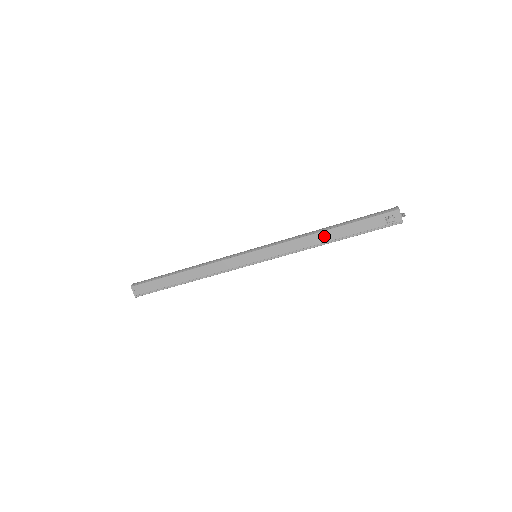
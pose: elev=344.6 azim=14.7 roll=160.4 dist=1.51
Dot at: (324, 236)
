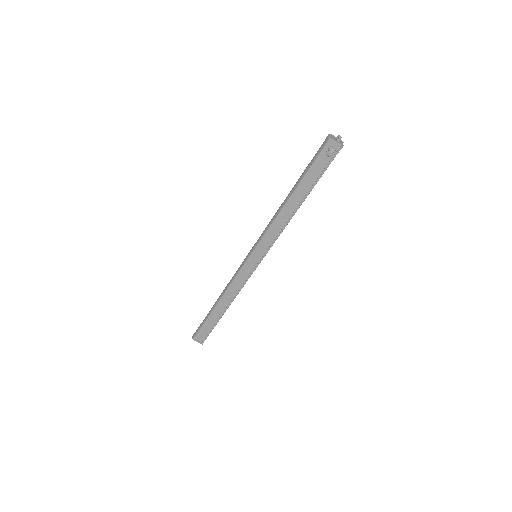
Dot at: (291, 205)
